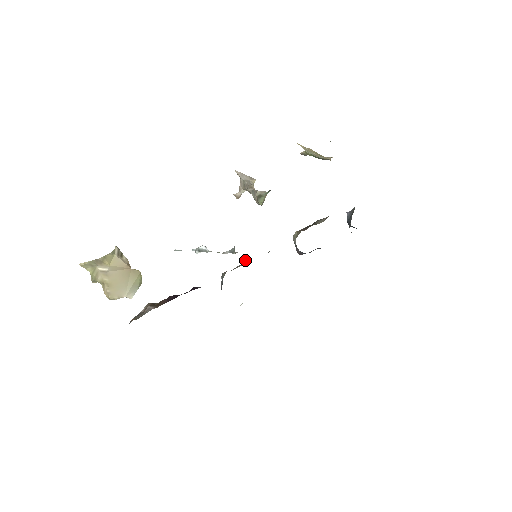
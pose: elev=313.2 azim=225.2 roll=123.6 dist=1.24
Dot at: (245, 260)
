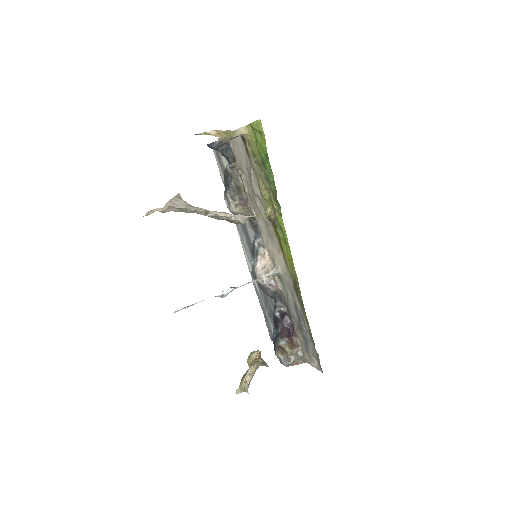
Dot at: (271, 270)
